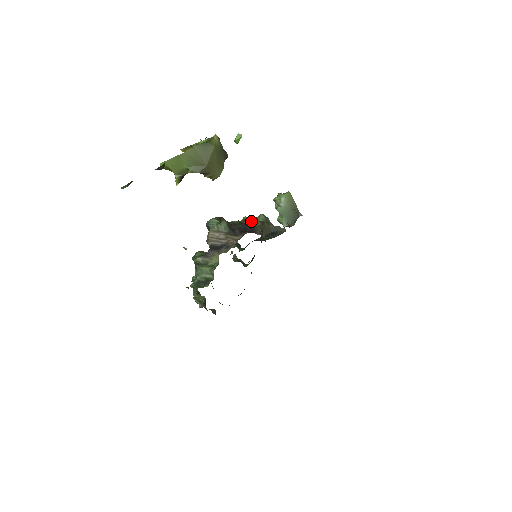
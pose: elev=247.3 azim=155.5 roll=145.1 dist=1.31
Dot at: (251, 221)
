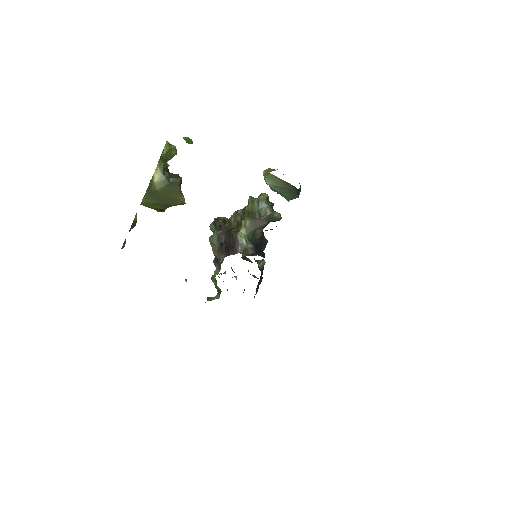
Dot at: (251, 207)
